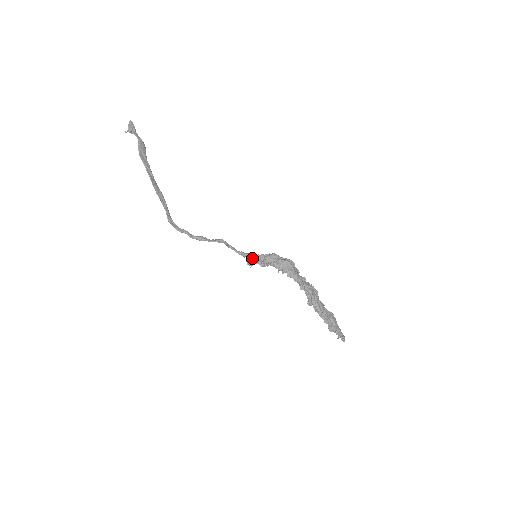
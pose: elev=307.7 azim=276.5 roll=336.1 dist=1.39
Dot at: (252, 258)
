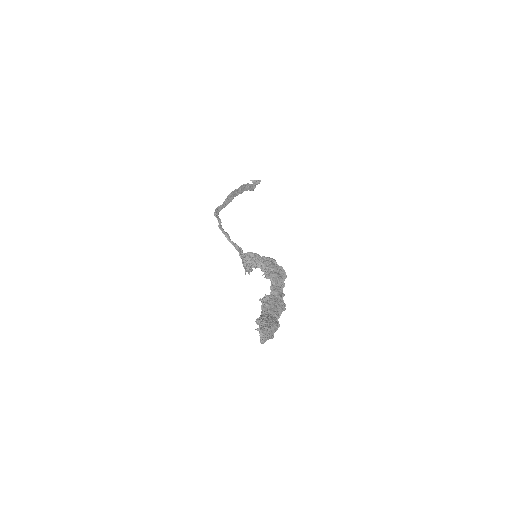
Dot at: (250, 252)
